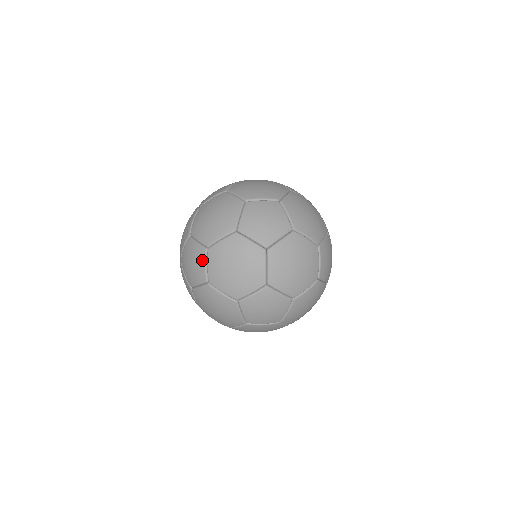
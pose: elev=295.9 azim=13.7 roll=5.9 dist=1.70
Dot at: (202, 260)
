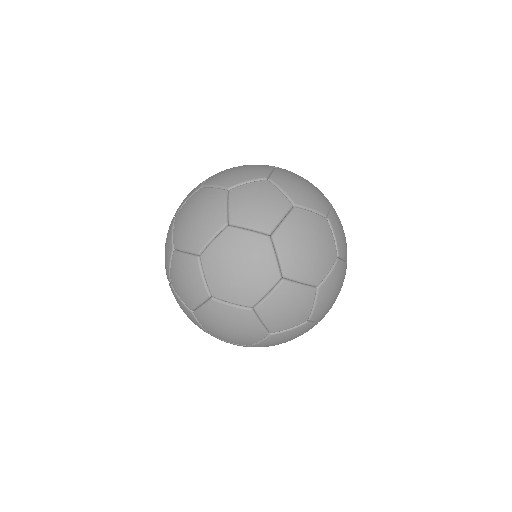
Dot at: (196, 272)
